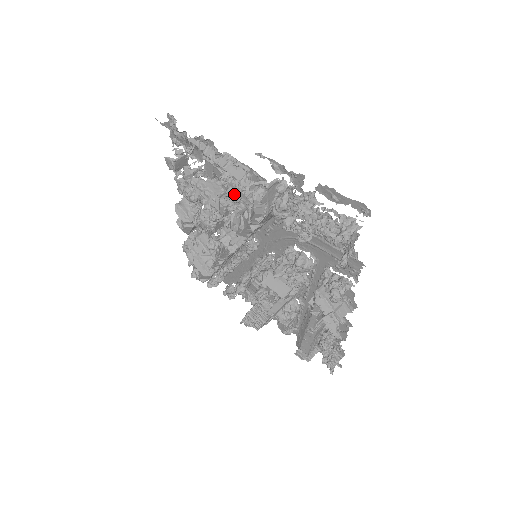
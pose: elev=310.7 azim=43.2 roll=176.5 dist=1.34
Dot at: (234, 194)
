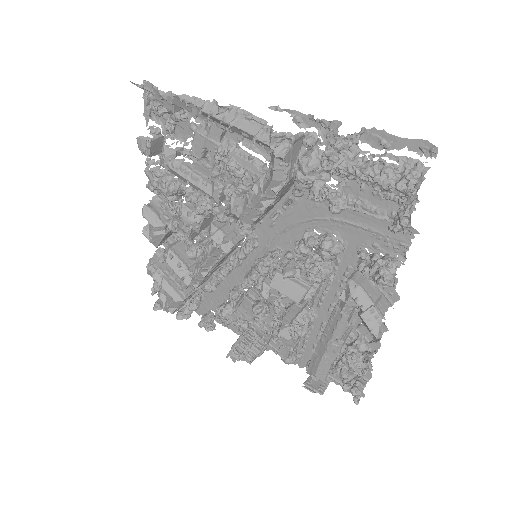
Dot at: (238, 165)
